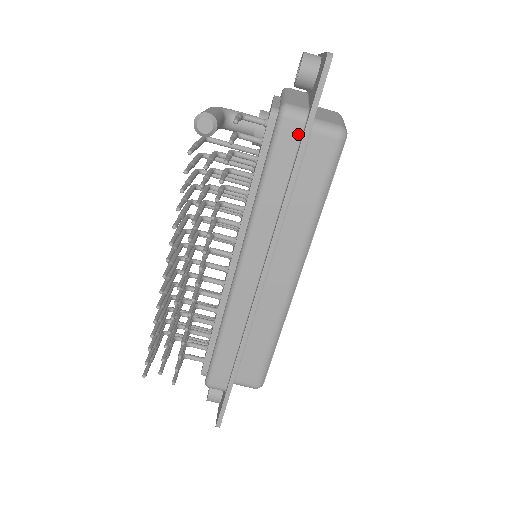
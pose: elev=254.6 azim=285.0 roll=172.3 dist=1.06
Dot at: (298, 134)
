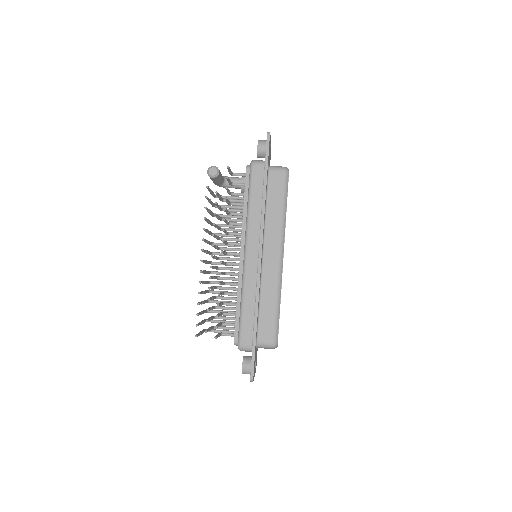
Dot at: (262, 172)
